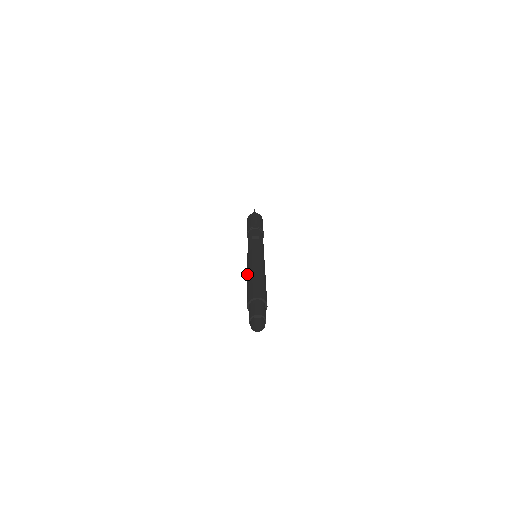
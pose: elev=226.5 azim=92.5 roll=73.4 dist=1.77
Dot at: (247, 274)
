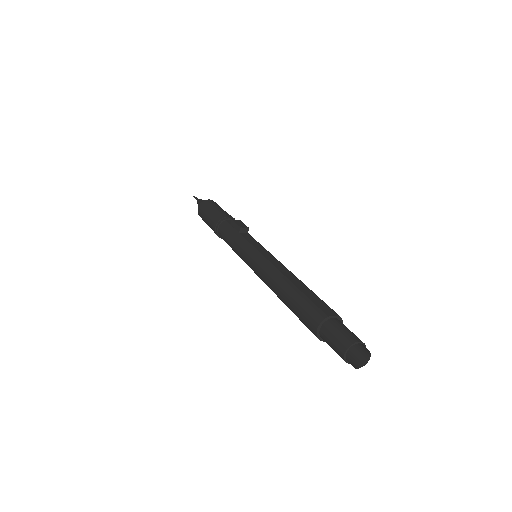
Dot at: (273, 281)
